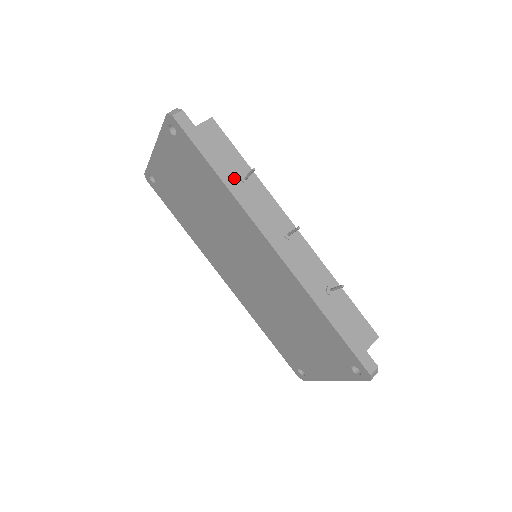
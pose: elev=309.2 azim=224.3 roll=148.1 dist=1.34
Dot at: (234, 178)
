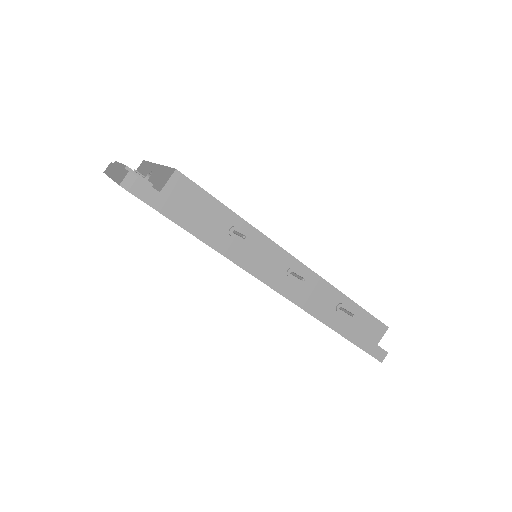
Dot at: (221, 236)
